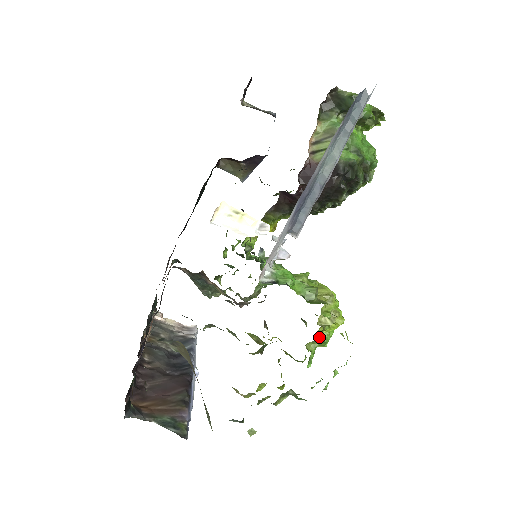
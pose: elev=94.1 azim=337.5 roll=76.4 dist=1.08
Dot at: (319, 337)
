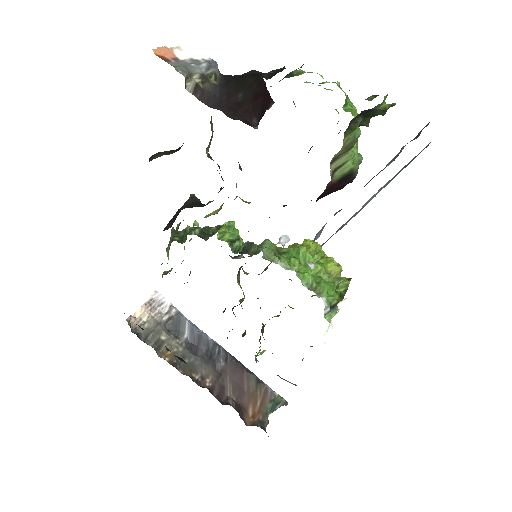
Dot at: occluded
